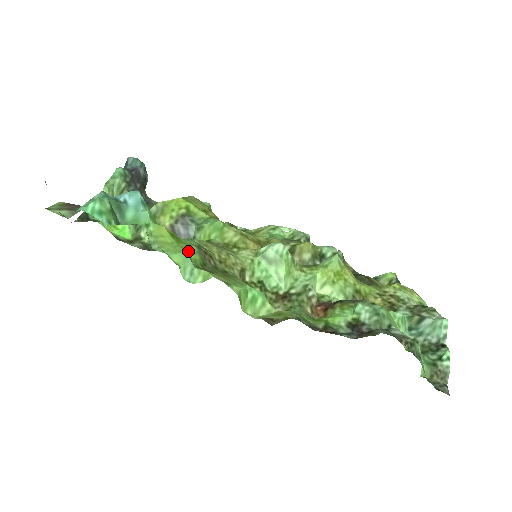
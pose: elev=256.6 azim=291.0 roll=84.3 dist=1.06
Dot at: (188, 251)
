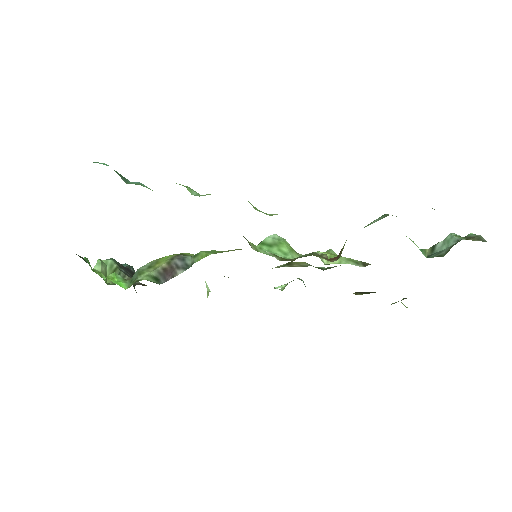
Dot at: occluded
